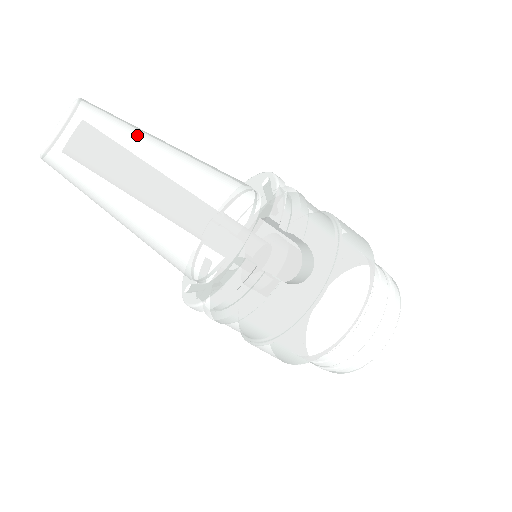
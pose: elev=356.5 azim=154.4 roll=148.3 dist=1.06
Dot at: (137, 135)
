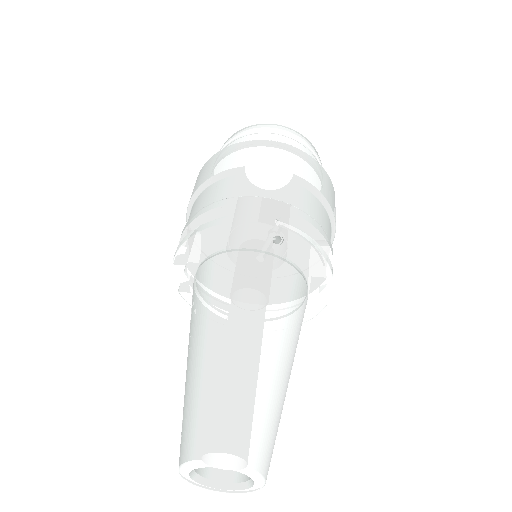
Dot at: (270, 394)
